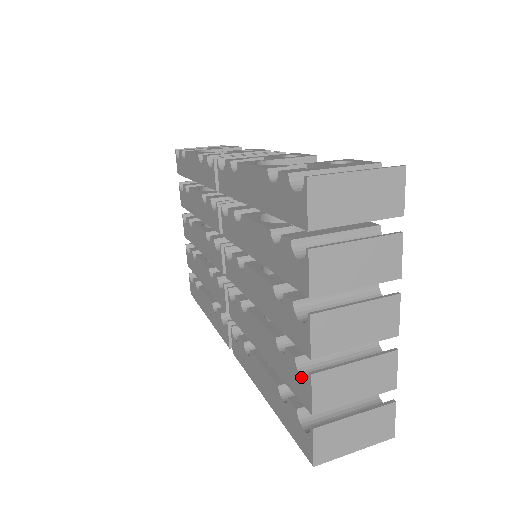
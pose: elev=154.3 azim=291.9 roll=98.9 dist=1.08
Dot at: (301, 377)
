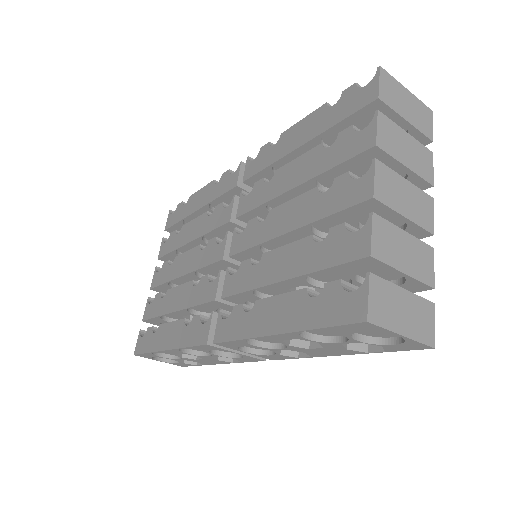
Dot at: (354, 232)
